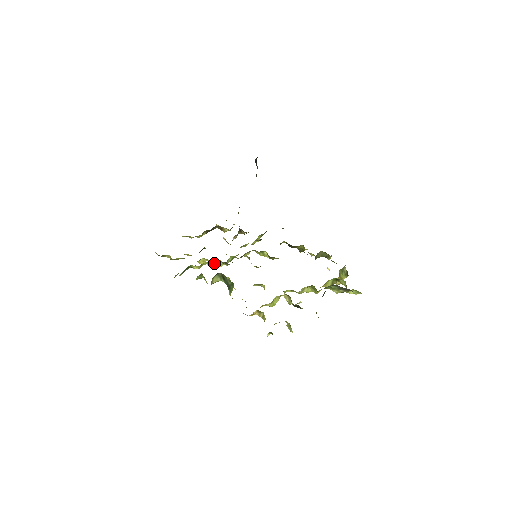
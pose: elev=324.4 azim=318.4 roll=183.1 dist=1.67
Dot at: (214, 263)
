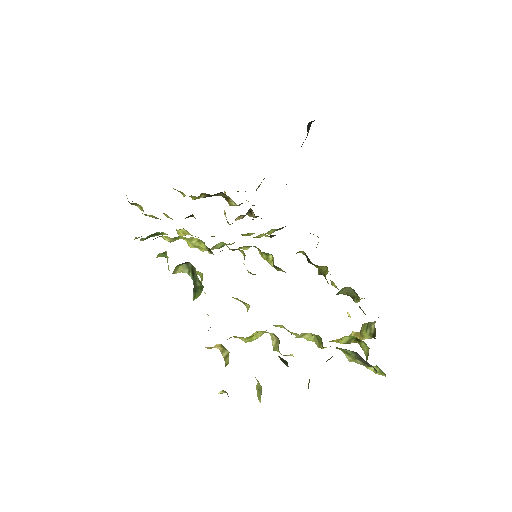
Dot at: (194, 242)
